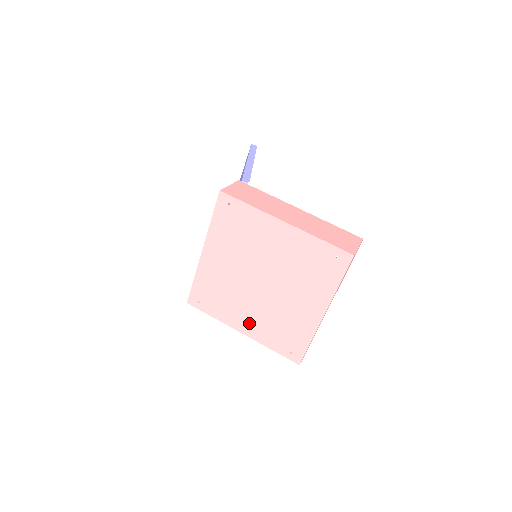
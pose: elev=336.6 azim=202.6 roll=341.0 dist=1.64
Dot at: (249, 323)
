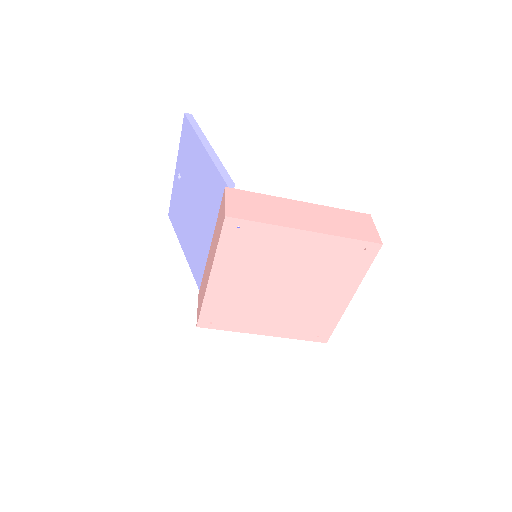
Dot at: (271, 325)
